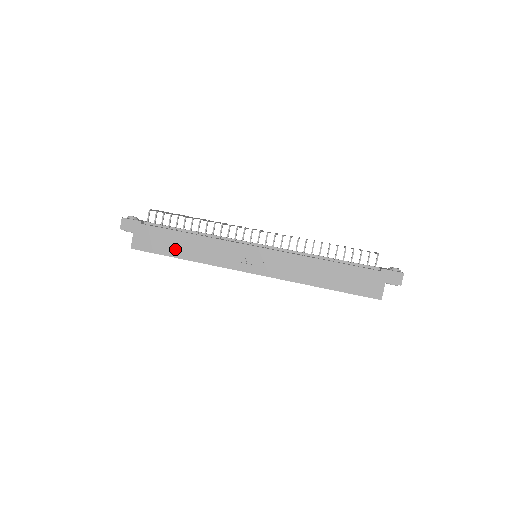
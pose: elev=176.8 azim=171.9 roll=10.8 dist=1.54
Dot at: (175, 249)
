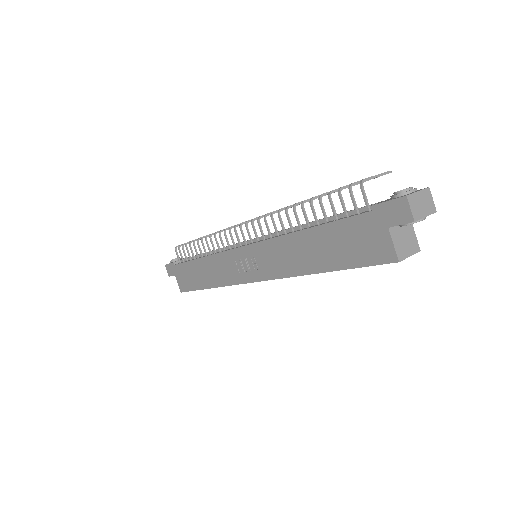
Dot at: (199, 280)
